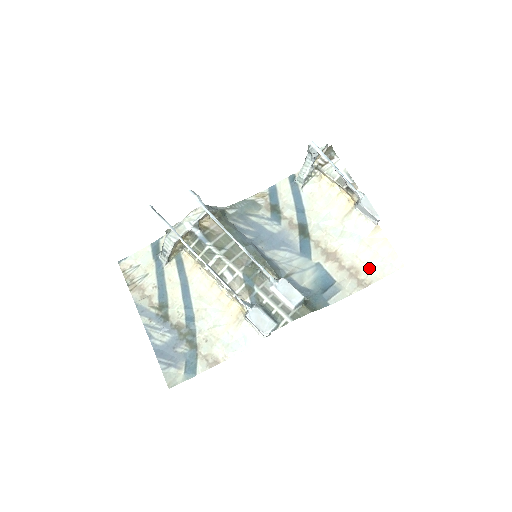
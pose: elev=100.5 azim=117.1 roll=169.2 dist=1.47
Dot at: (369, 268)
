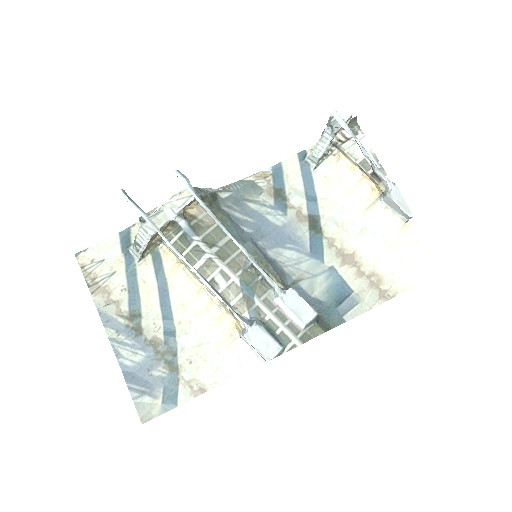
Dot at: (394, 276)
